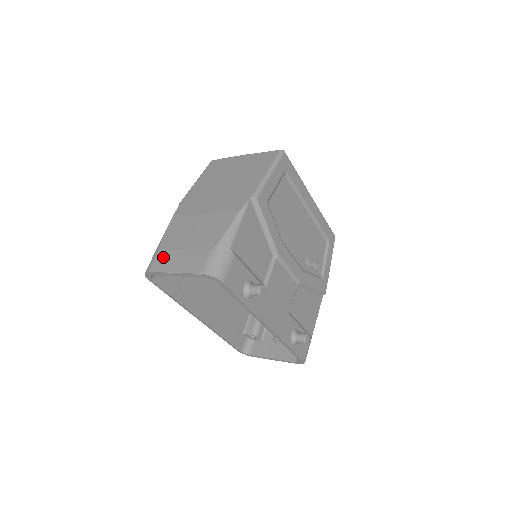
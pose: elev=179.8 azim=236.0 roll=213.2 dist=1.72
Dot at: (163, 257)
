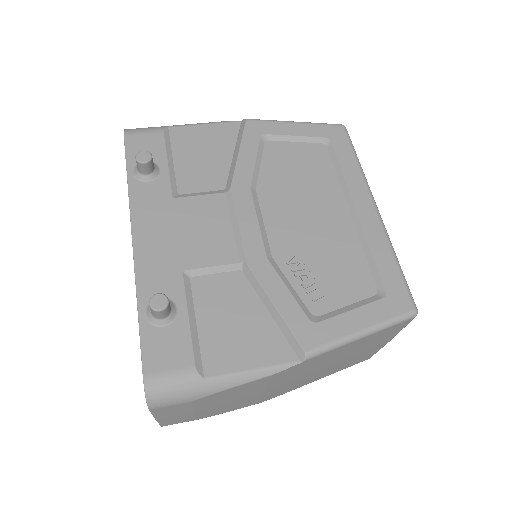
Dot at: occluded
